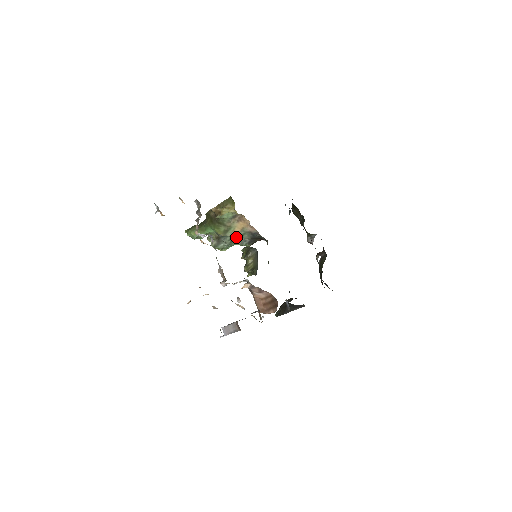
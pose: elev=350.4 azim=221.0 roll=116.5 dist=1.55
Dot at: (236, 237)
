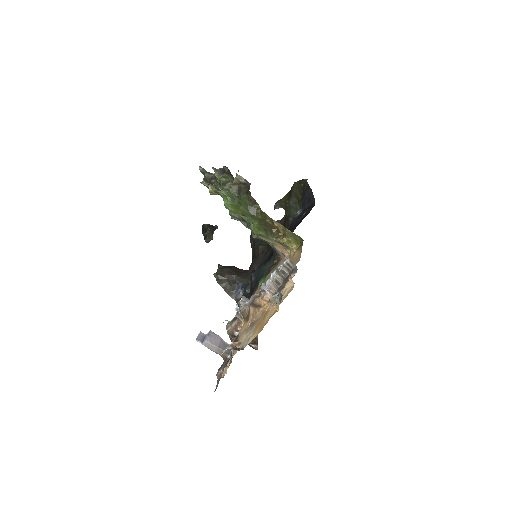
Dot at: (260, 238)
